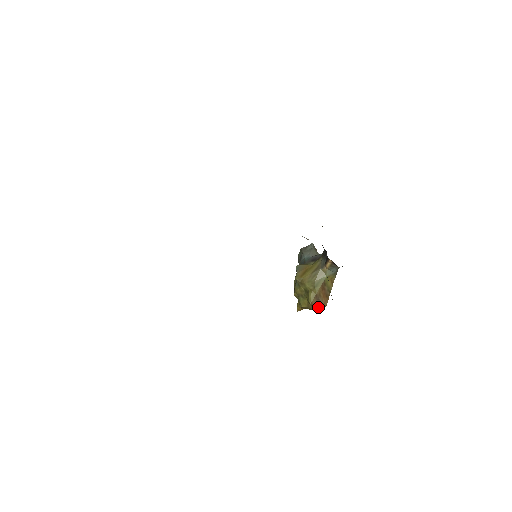
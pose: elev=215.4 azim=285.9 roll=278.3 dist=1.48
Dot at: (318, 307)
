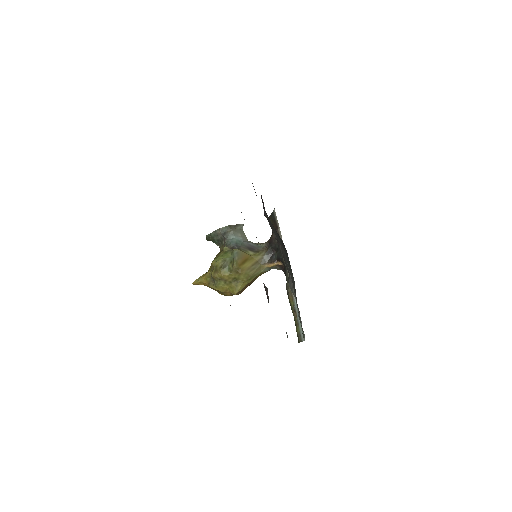
Dot at: occluded
